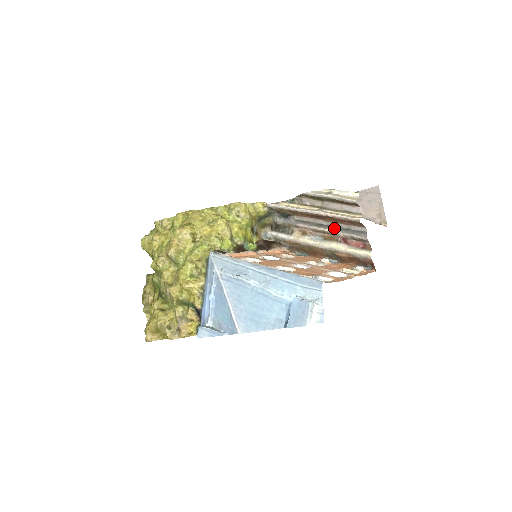
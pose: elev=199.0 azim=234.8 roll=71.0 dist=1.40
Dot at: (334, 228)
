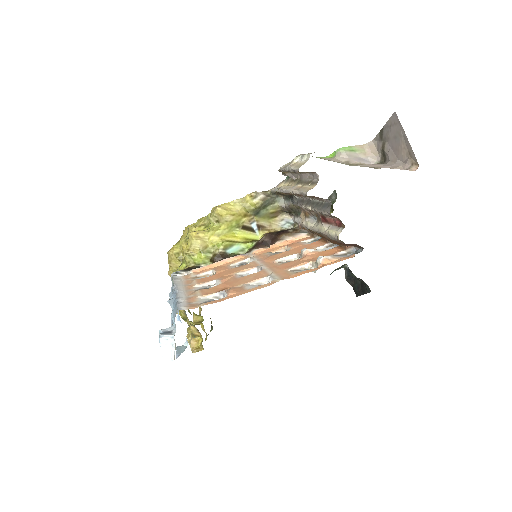
Dot at: (314, 204)
